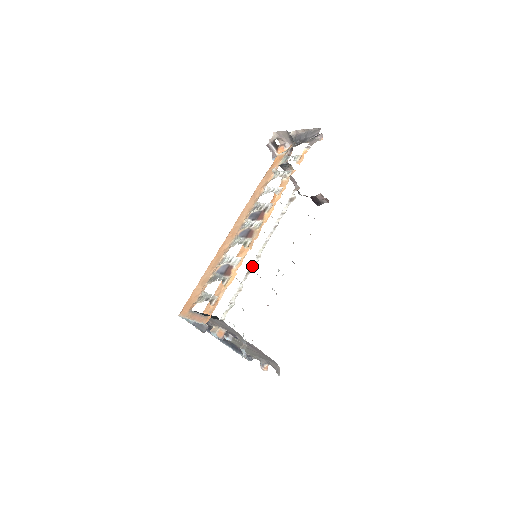
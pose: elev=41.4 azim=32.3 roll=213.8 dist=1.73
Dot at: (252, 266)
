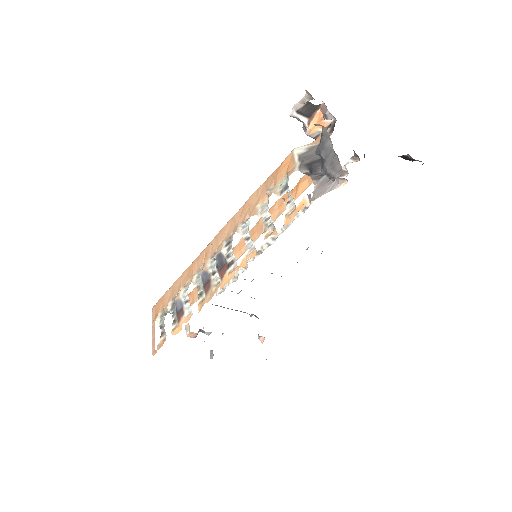
Dot at: (263, 248)
